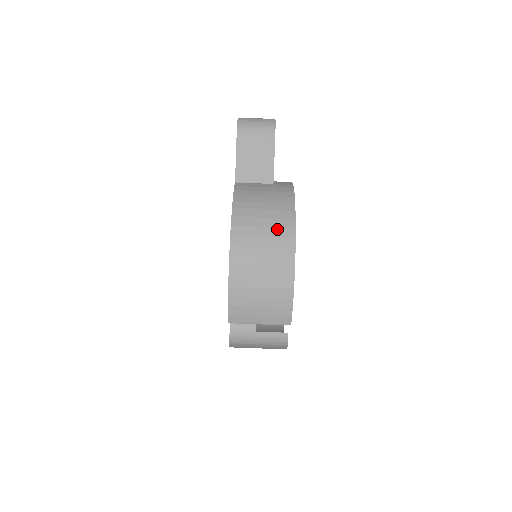
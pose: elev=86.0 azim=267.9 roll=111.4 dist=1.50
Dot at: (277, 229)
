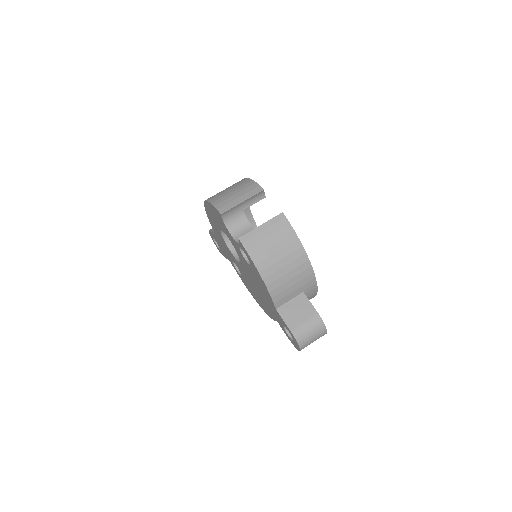
Dot at: occluded
